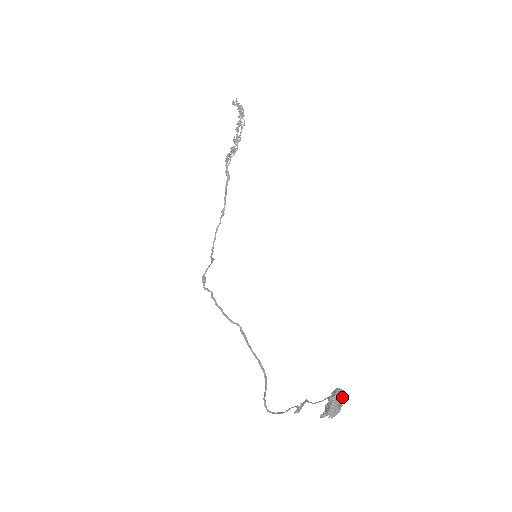
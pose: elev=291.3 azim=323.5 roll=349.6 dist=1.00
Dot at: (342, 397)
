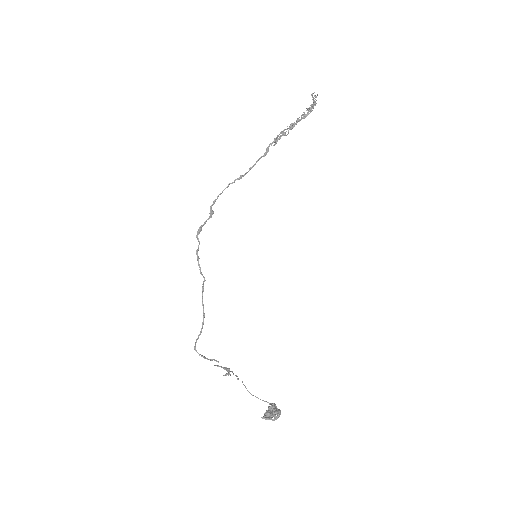
Dot at: (273, 407)
